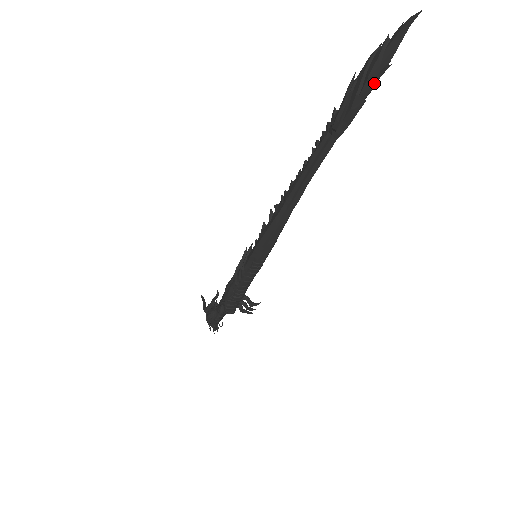
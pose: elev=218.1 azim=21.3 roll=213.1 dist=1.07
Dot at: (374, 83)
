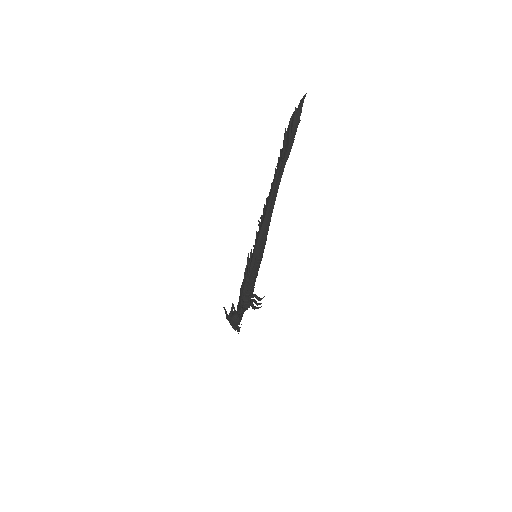
Dot at: (296, 130)
